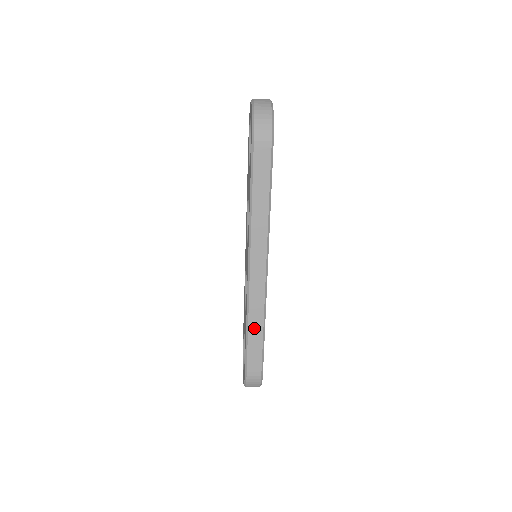
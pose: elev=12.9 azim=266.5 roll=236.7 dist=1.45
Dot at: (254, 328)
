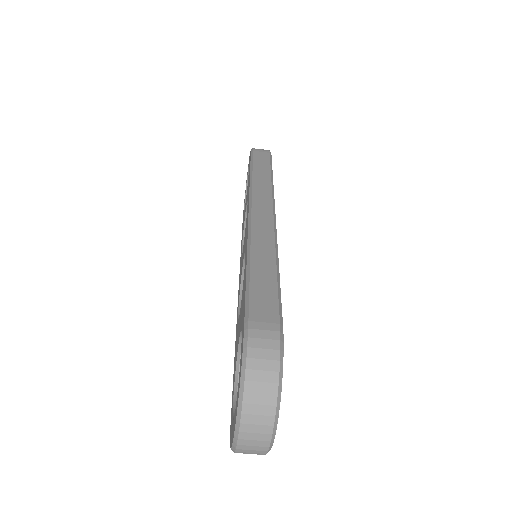
Dot at: (260, 262)
